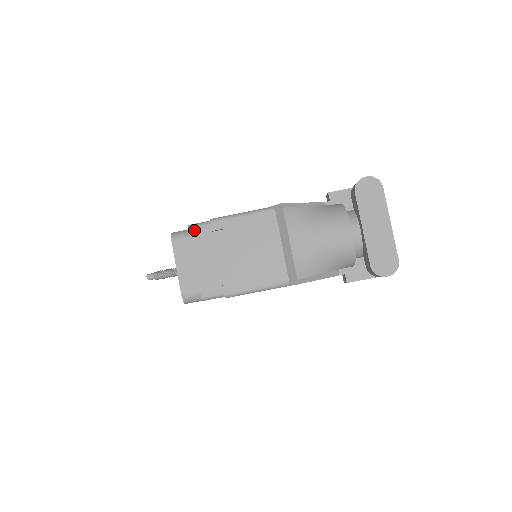
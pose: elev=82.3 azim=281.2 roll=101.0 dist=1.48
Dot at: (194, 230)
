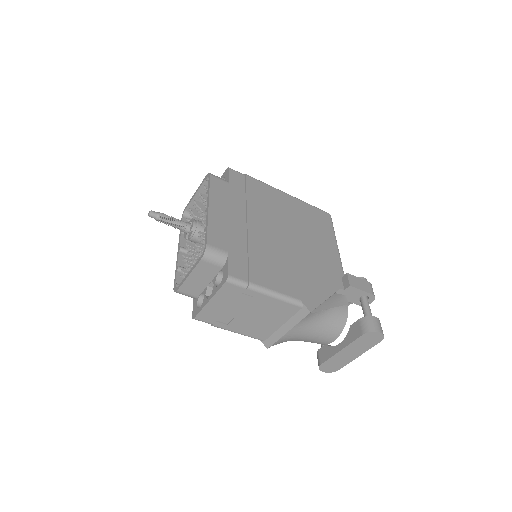
Dot at: (229, 285)
